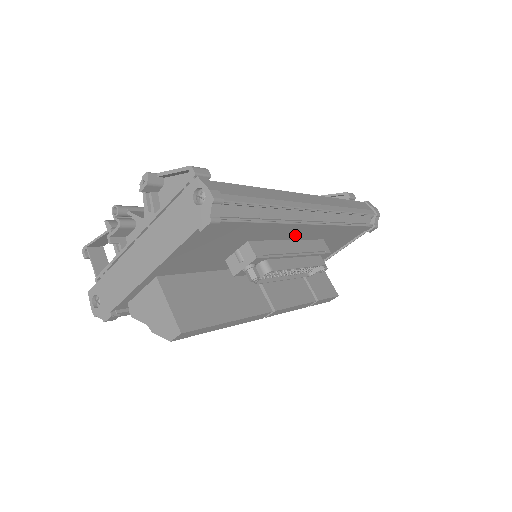
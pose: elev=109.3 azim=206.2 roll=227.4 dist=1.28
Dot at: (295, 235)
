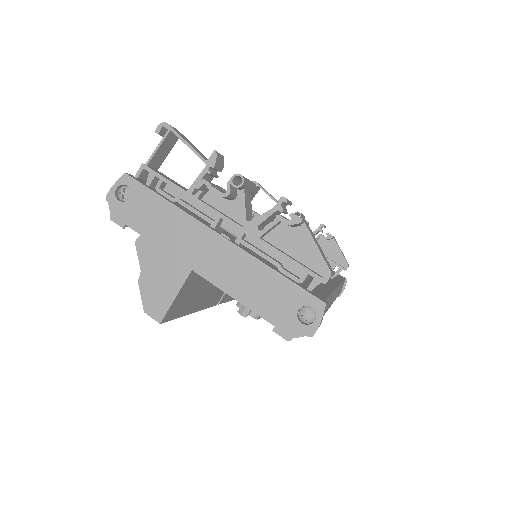
Dot at: occluded
